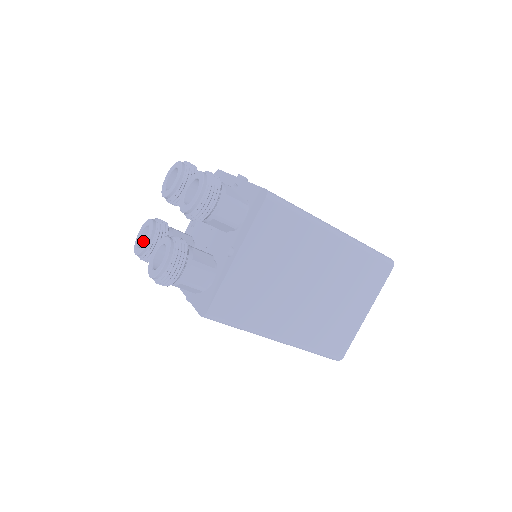
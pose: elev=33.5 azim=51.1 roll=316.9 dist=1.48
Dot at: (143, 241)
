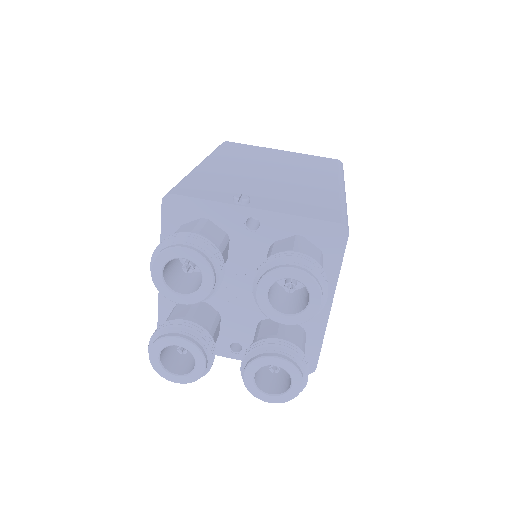
Dot at: (164, 360)
